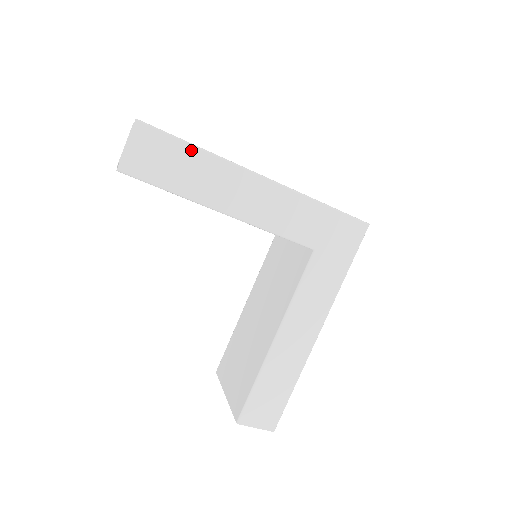
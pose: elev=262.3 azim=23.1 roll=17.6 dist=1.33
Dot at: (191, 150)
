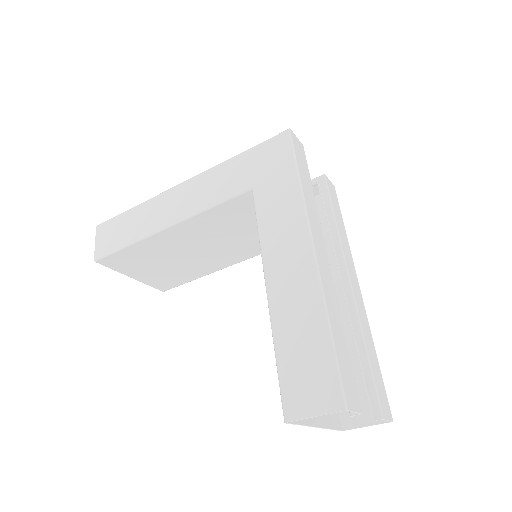
Dot at: (130, 212)
